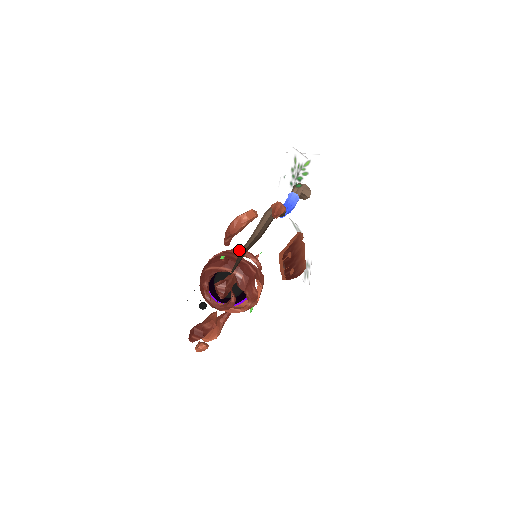
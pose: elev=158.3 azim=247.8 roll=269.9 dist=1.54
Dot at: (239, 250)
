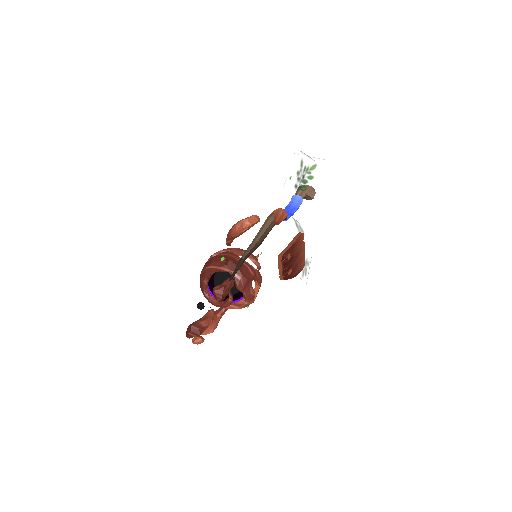
Dot at: (240, 250)
